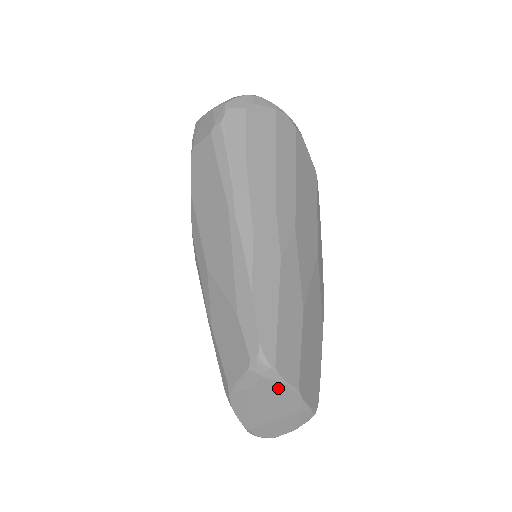
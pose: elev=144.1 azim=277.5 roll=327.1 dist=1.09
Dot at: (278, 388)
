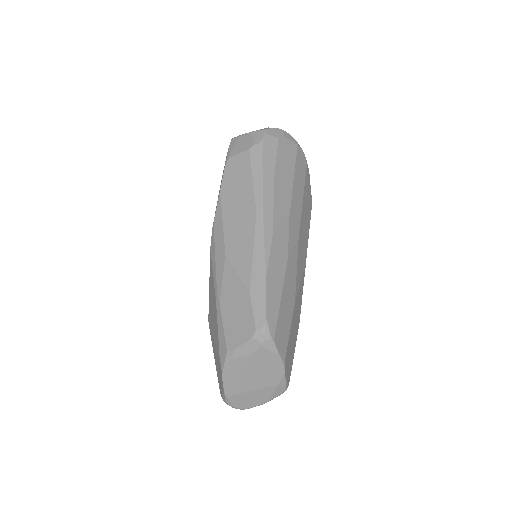
Dot at: (270, 358)
